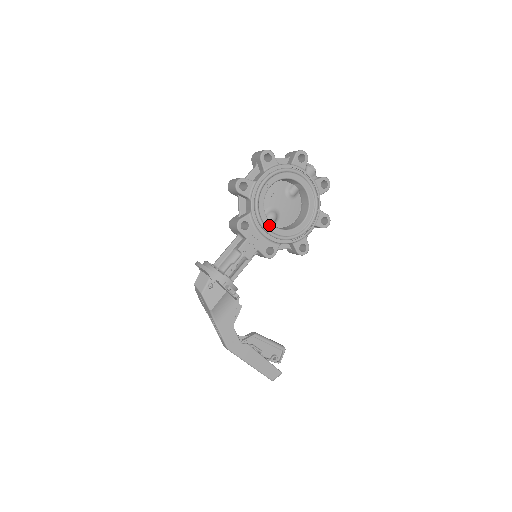
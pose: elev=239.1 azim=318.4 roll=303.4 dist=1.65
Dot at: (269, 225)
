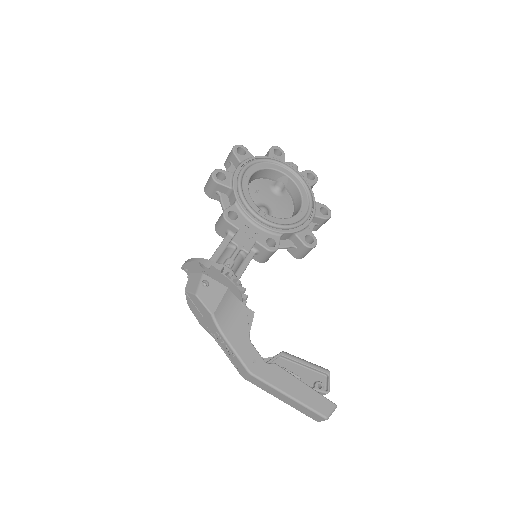
Dot at: (261, 213)
